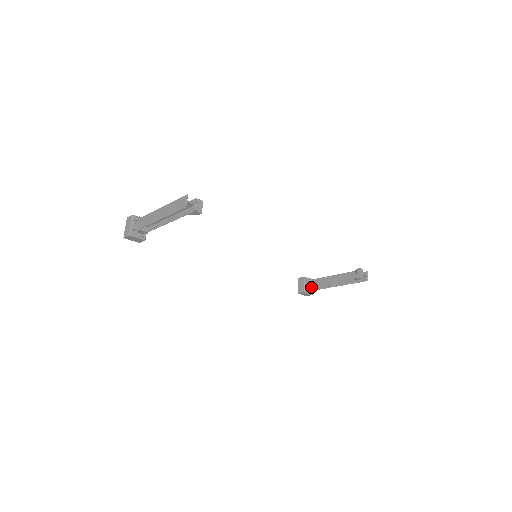
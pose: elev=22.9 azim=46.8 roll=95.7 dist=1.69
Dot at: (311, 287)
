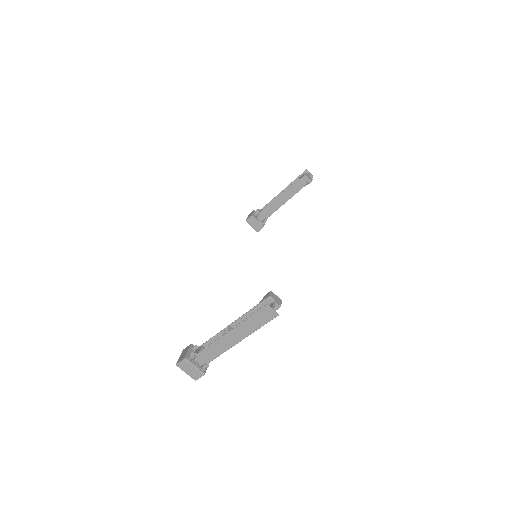
Dot at: (265, 219)
